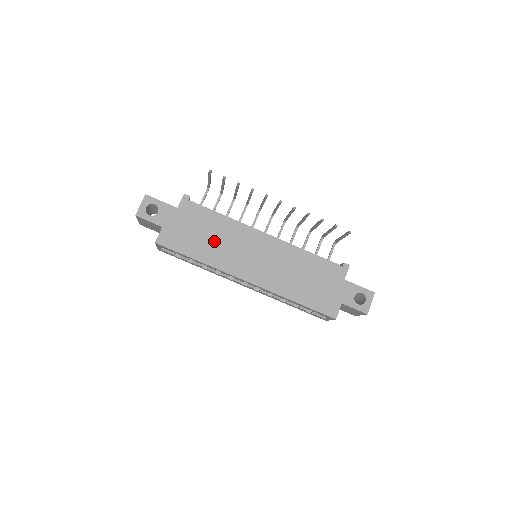
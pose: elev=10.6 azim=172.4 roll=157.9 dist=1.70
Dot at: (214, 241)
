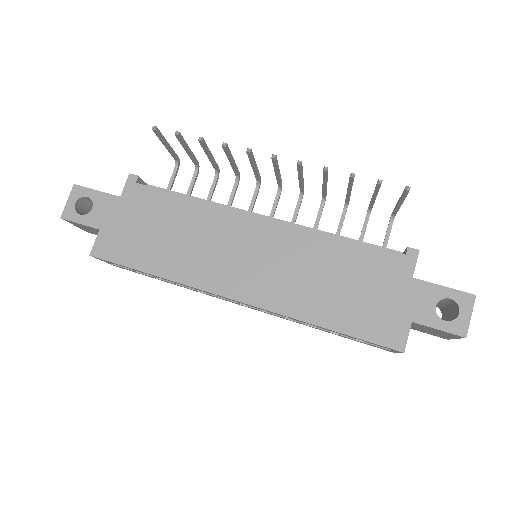
Dot at: (179, 240)
